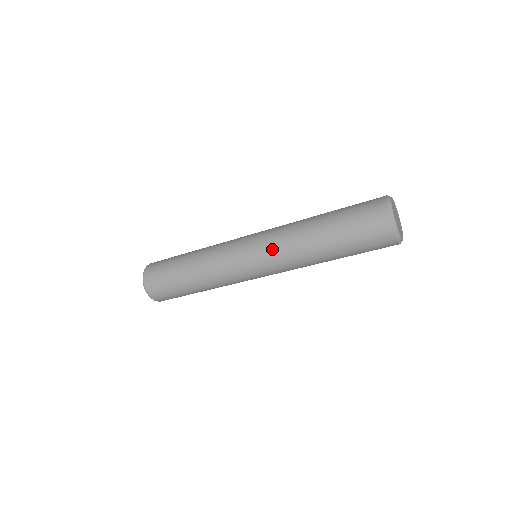
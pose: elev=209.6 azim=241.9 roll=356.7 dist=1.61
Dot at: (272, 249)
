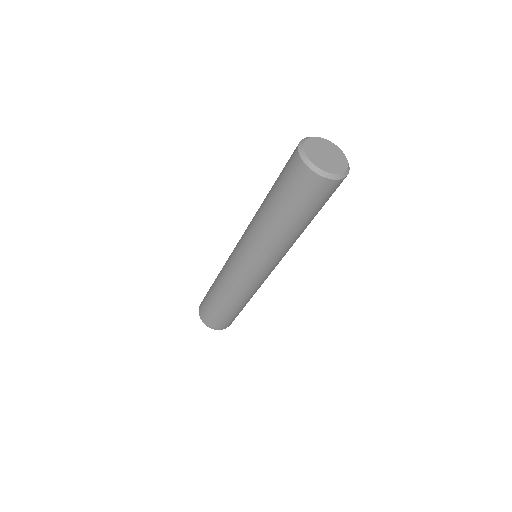
Dot at: (262, 258)
